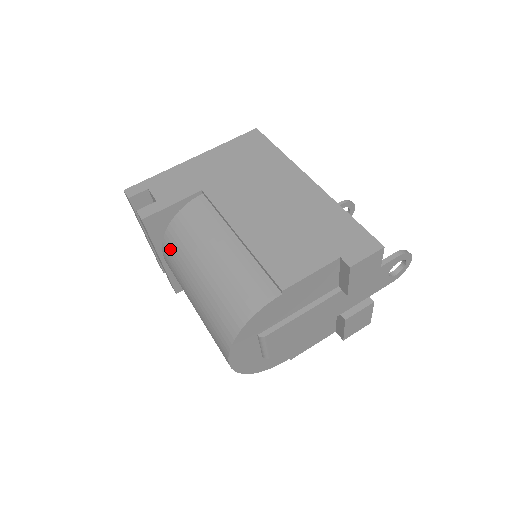
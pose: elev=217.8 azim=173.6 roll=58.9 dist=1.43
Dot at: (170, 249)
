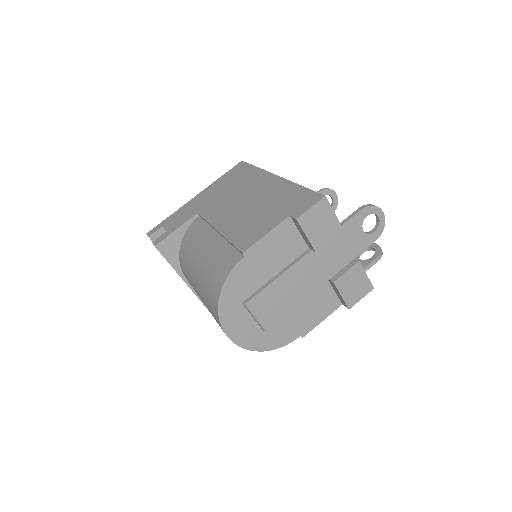
Dot at: (183, 266)
